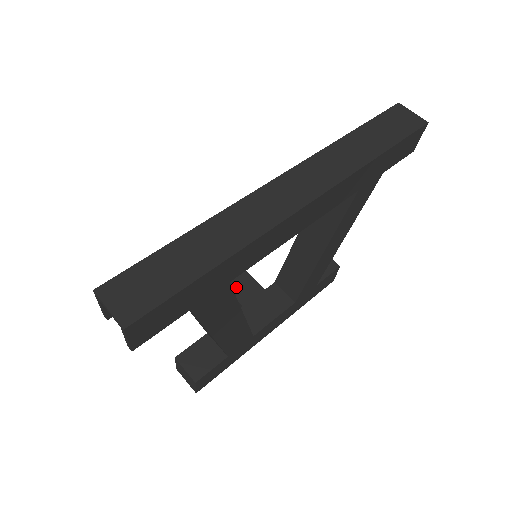
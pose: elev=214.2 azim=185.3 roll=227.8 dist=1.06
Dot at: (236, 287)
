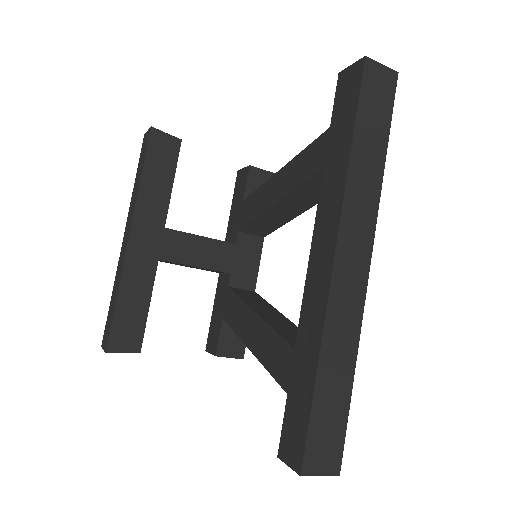
Dot at: (213, 261)
